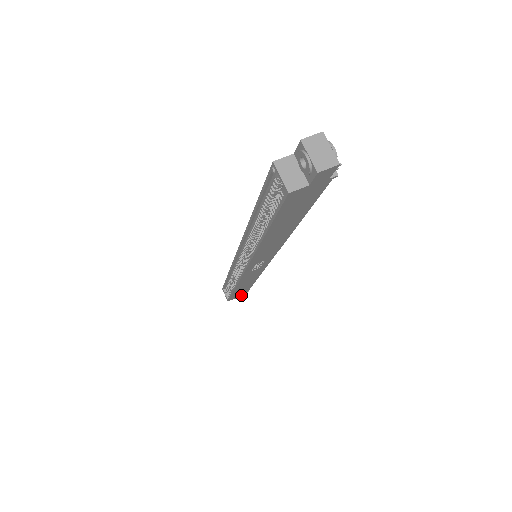
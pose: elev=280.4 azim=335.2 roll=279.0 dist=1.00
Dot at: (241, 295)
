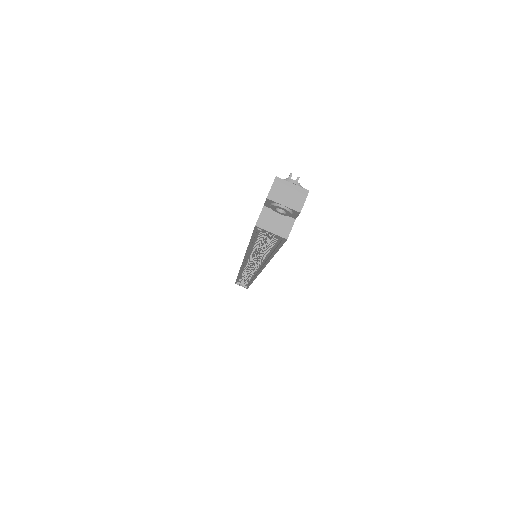
Dot at: occluded
